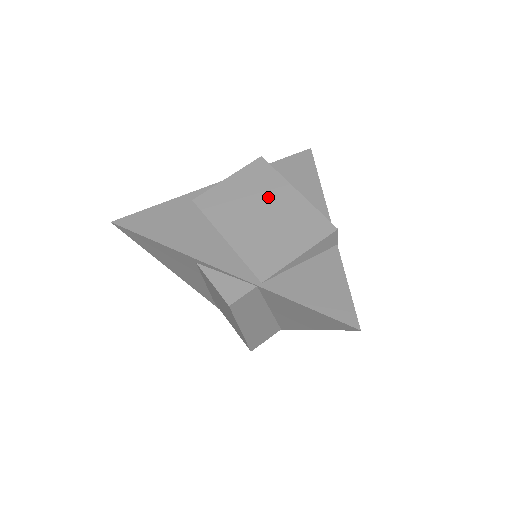
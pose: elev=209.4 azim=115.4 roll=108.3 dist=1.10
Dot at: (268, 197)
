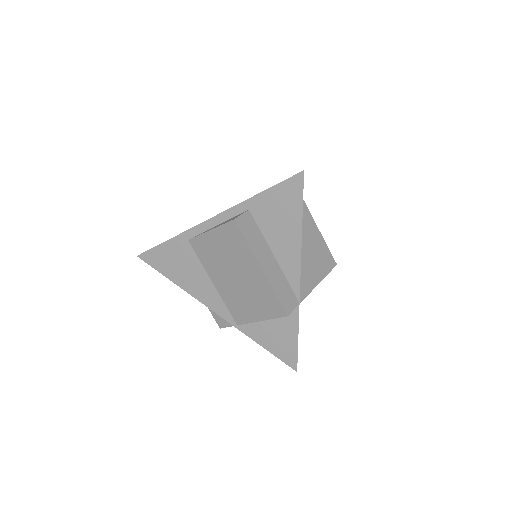
Dot at: (240, 265)
